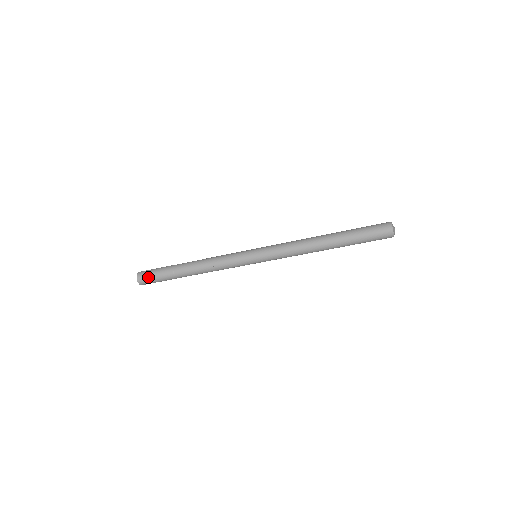
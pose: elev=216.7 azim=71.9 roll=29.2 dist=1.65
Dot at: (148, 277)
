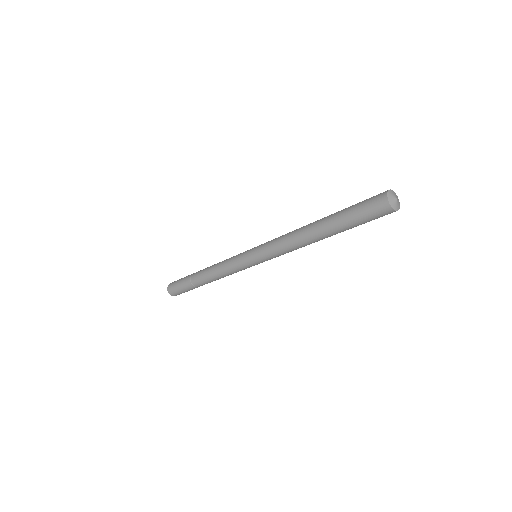
Dot at: occluded
